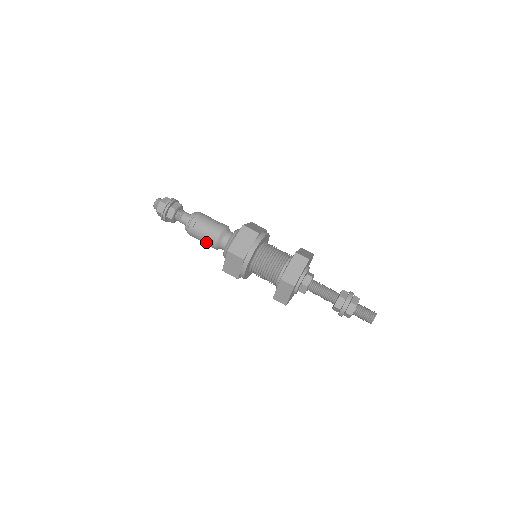
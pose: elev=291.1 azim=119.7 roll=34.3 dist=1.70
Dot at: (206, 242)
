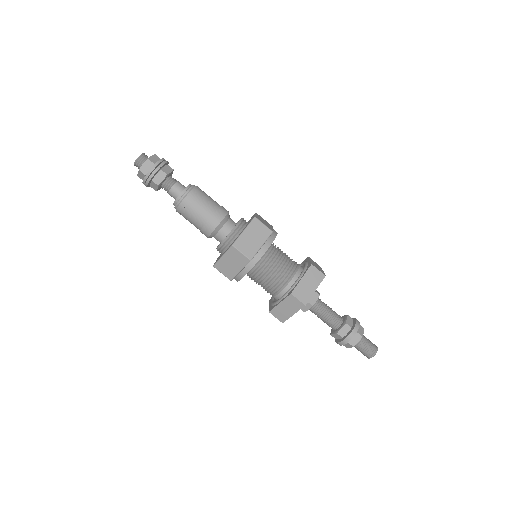
Dot at: (199, 226)
